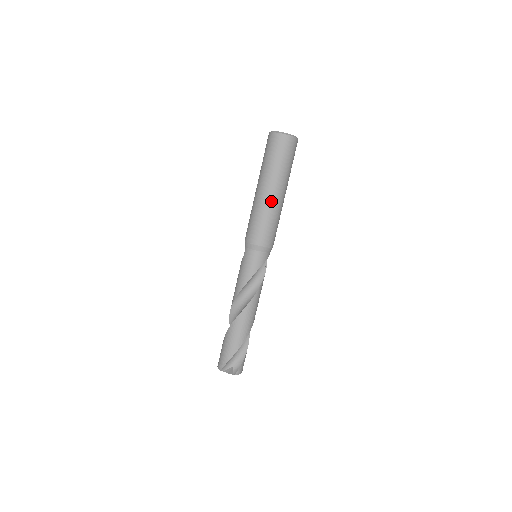
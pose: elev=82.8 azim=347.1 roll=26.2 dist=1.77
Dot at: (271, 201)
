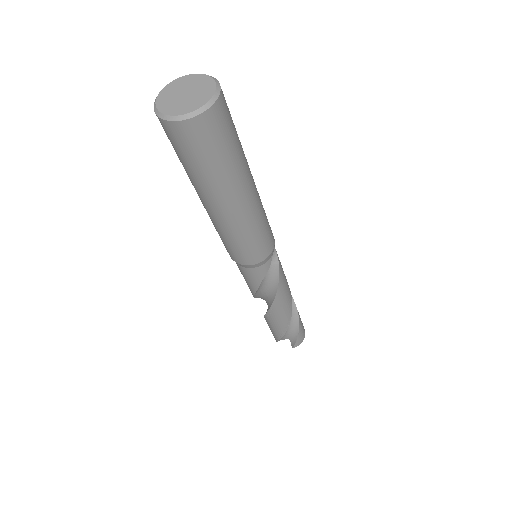
Dot at: (225, 219)
